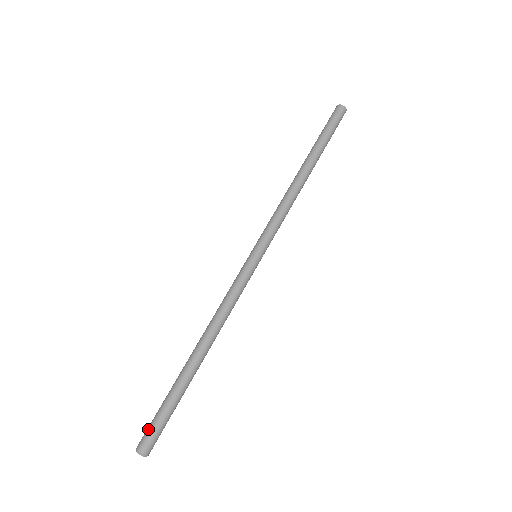
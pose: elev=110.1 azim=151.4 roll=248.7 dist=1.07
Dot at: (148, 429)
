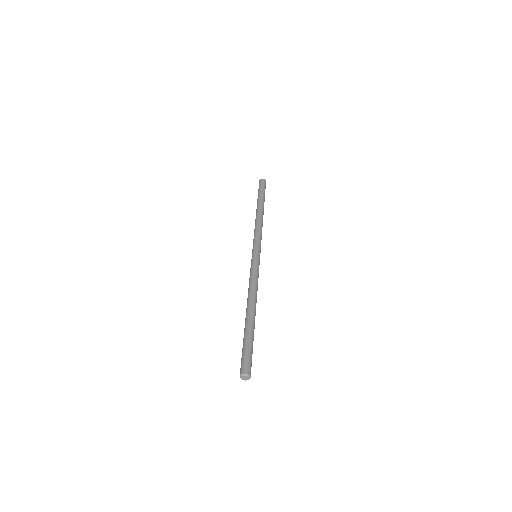
Dot at: (245, 359)
